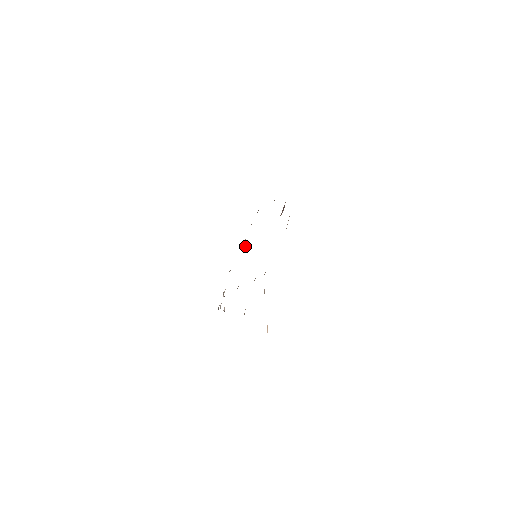
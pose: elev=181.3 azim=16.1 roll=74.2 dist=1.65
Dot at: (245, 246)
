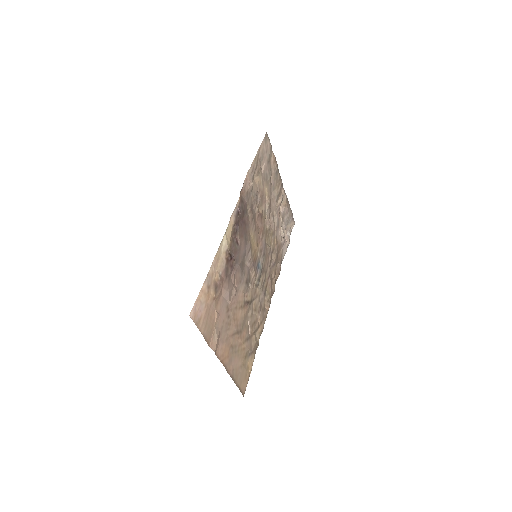
Dot at: (268, 204)
